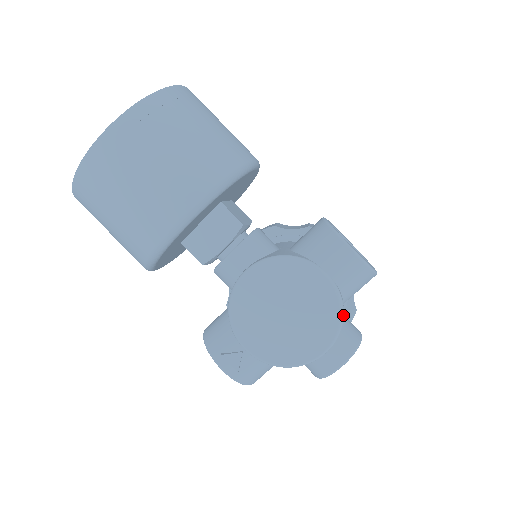
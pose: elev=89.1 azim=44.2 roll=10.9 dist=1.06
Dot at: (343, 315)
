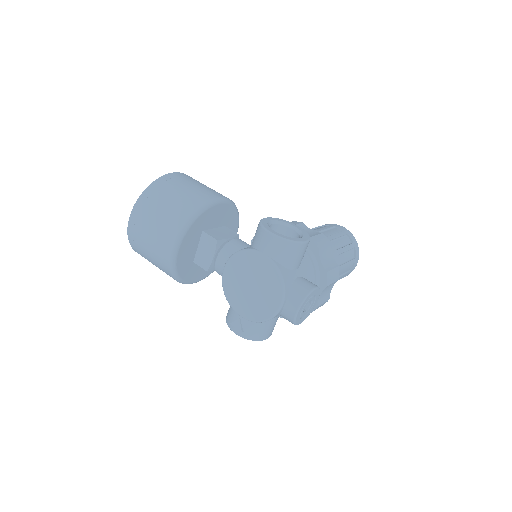
Dot at: (282, 277)
